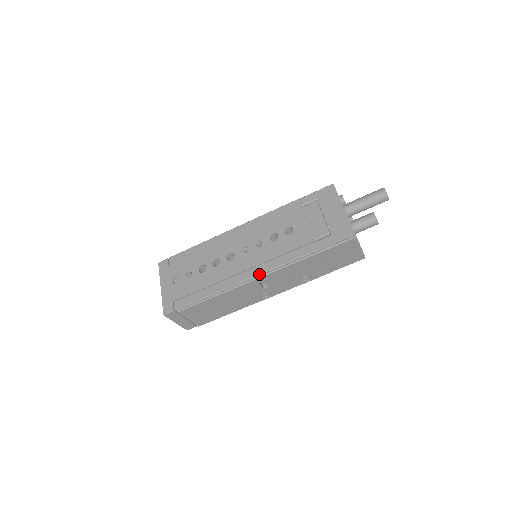
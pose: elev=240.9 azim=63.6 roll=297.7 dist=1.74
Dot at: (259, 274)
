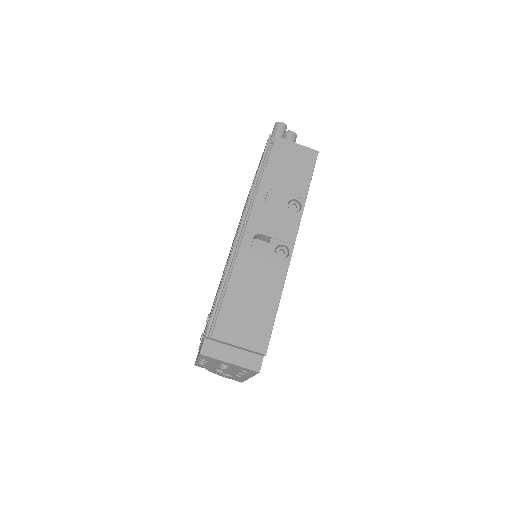
Dot at: (239, 226)
